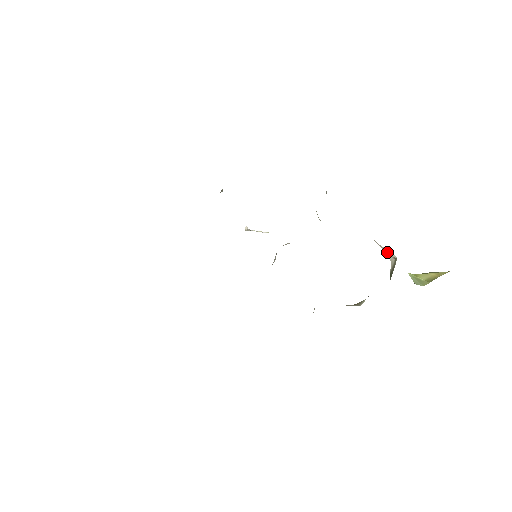
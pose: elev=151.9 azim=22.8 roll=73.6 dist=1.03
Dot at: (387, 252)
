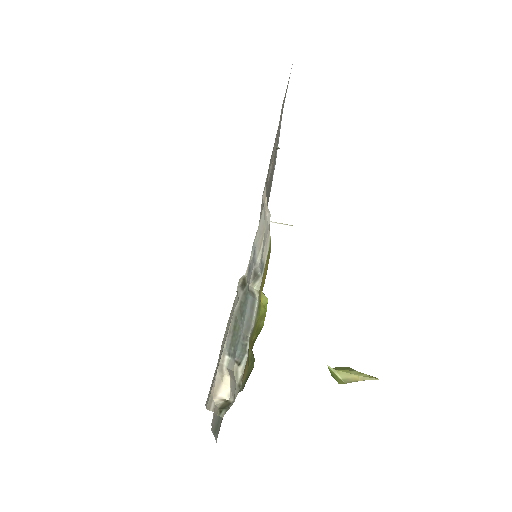
Dot at: (219, 393)
